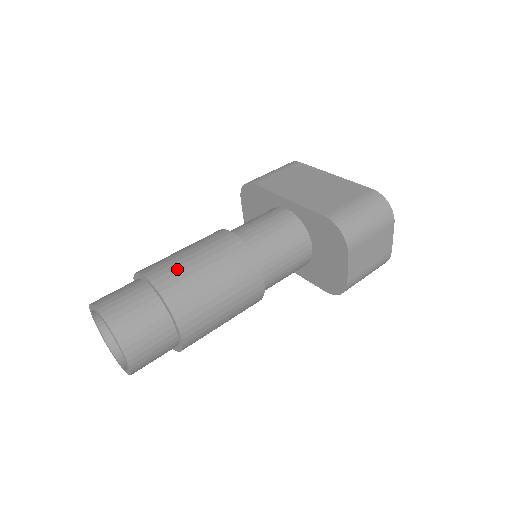
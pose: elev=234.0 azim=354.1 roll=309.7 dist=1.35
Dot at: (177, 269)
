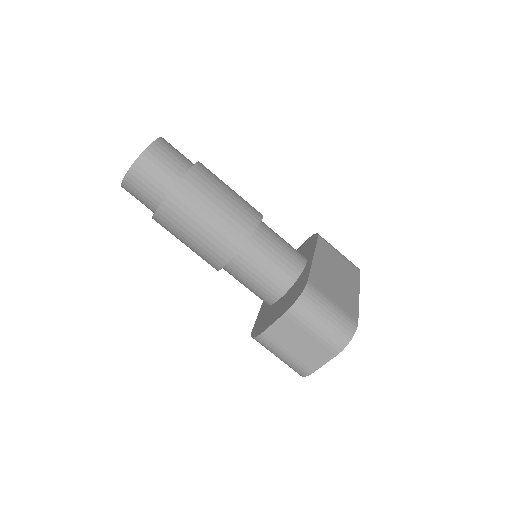
Dot at: (211, 182)
